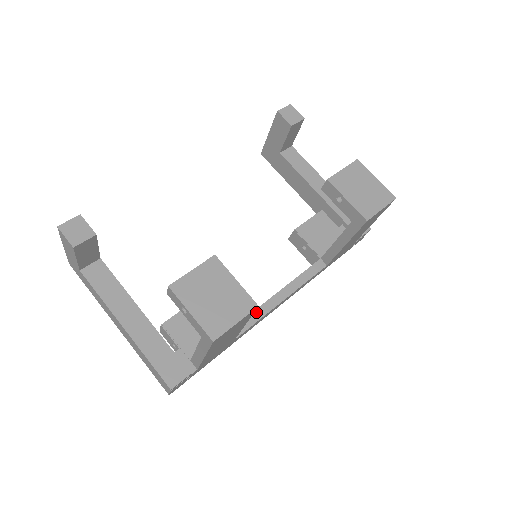
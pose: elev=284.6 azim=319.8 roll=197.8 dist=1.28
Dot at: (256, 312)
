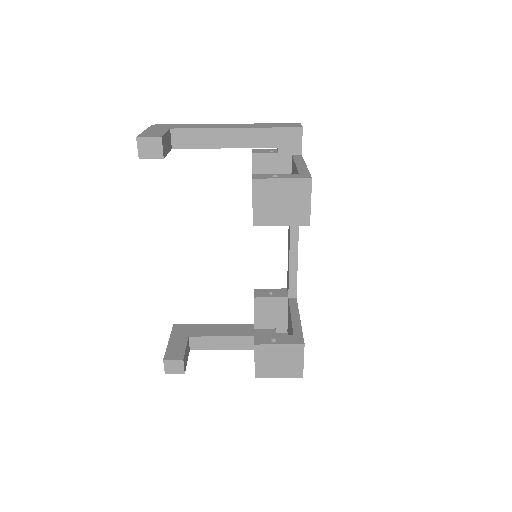
Dot at: (291, 273)
